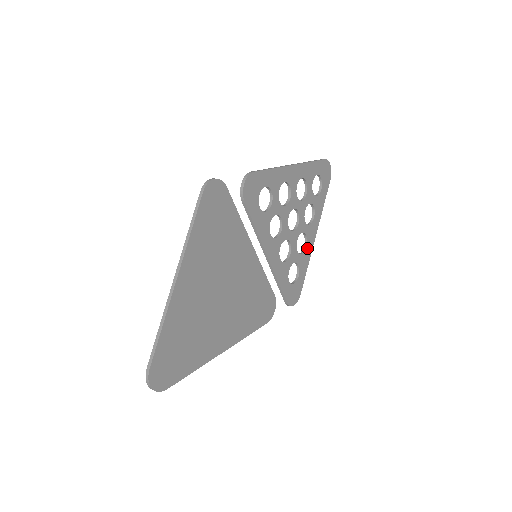
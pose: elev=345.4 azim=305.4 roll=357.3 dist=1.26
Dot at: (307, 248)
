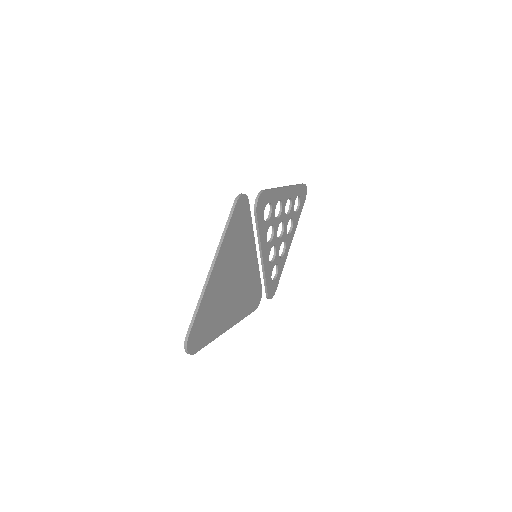
Dot at: (285, 253)
